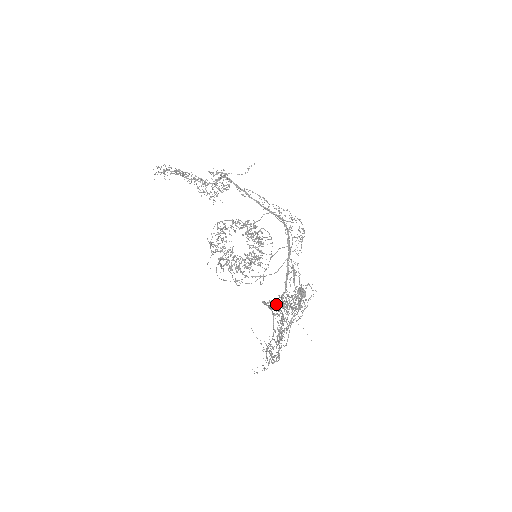
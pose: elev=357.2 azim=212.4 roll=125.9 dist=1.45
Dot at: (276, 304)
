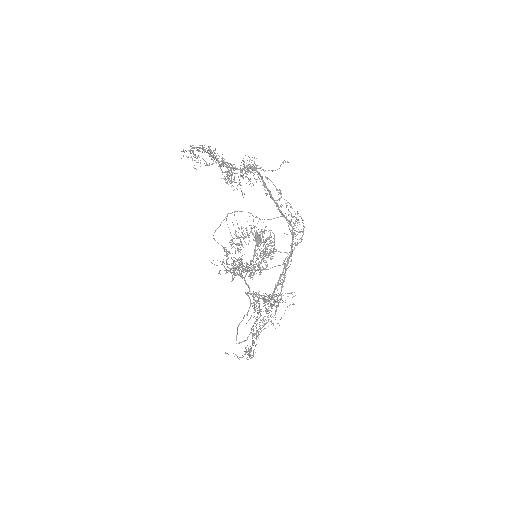
Dot at: occluded
